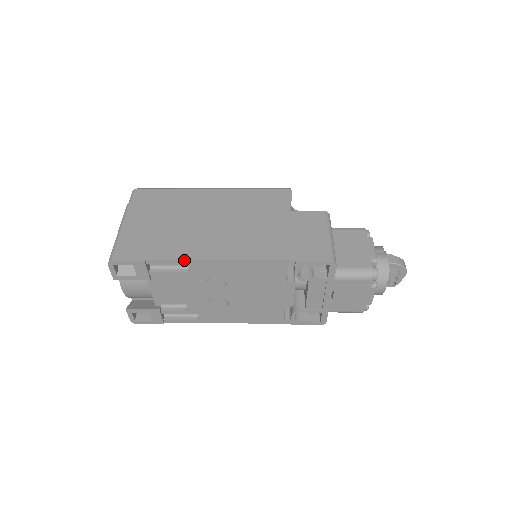
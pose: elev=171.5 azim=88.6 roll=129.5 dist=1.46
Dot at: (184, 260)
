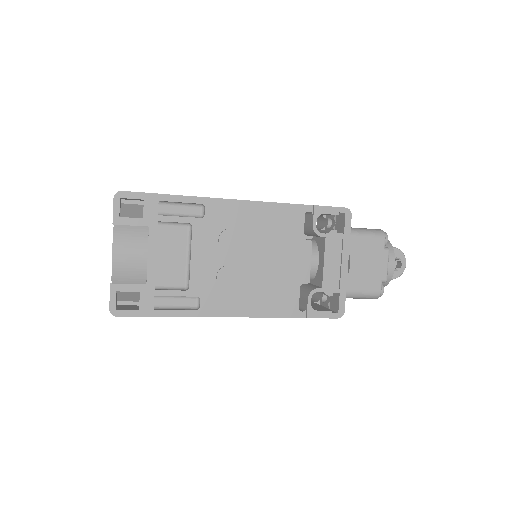
Dot at: (201, 198)
